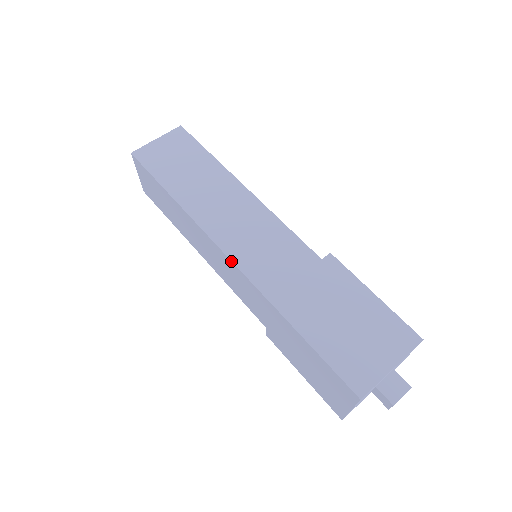
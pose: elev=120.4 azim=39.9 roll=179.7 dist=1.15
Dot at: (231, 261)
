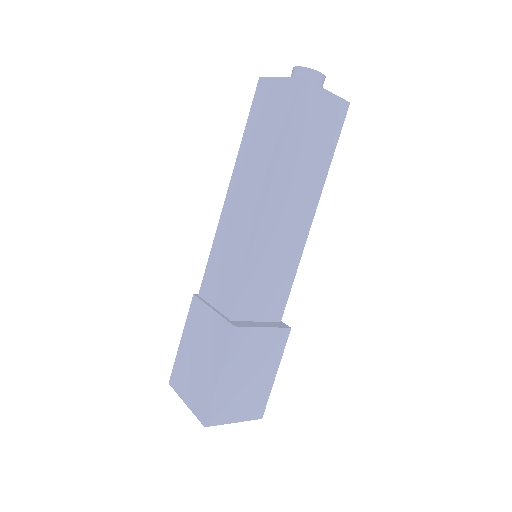
Dot at: (247, 265)
